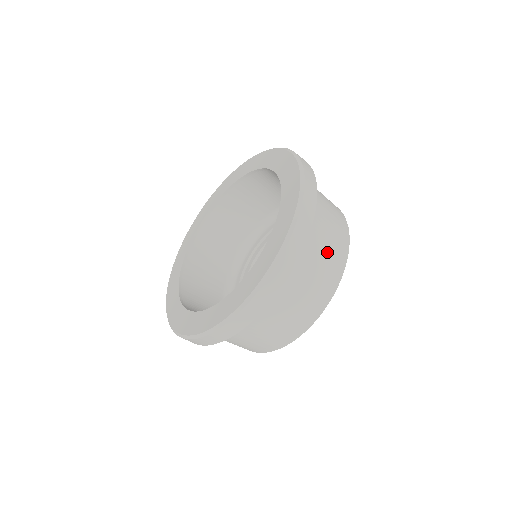
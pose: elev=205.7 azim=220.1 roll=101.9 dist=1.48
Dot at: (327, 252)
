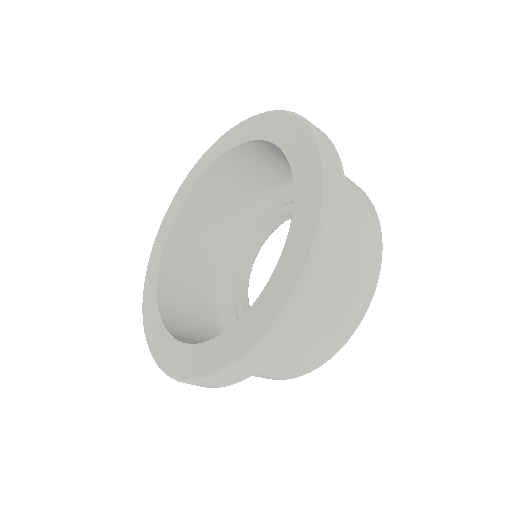
Dot at: occluded
